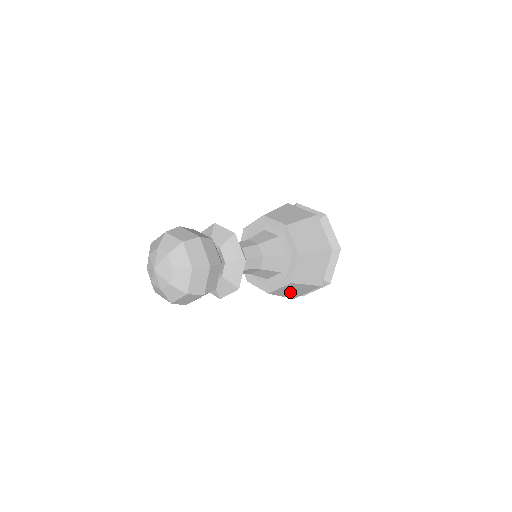
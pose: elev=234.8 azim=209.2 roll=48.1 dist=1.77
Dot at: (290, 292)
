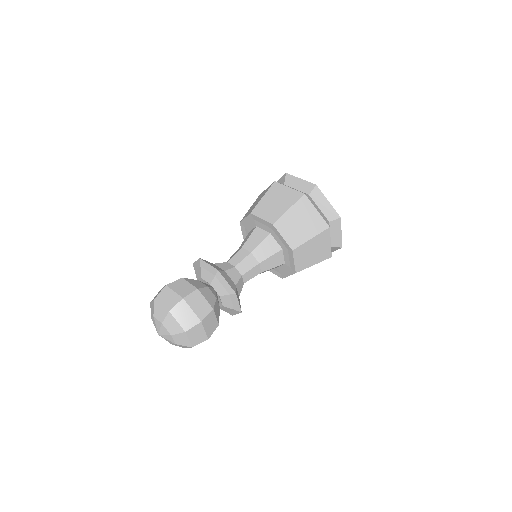
Dot at: occluded
